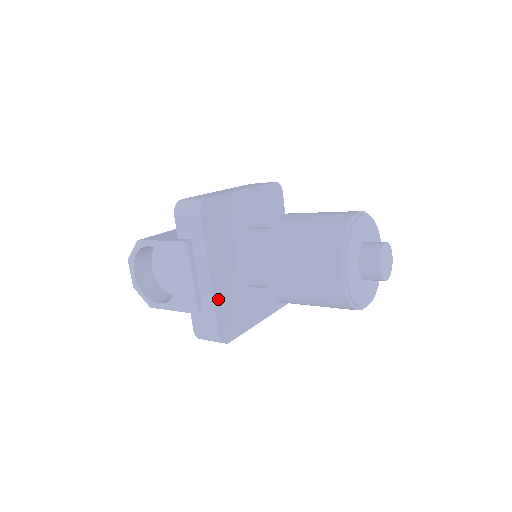
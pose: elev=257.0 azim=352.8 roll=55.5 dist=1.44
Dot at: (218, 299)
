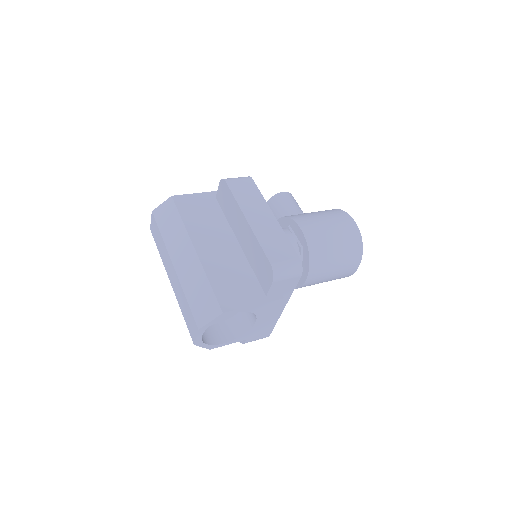
Dot at: occluded
